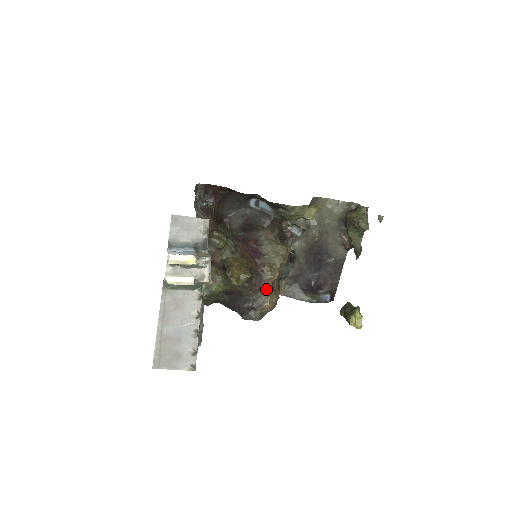
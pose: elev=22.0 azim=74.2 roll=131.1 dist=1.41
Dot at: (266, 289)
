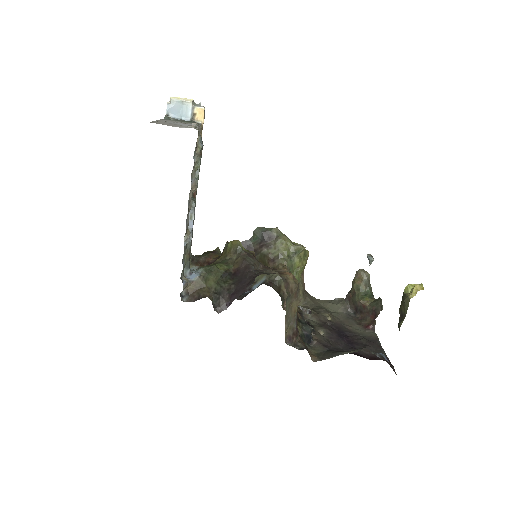
Dot at: occluded
